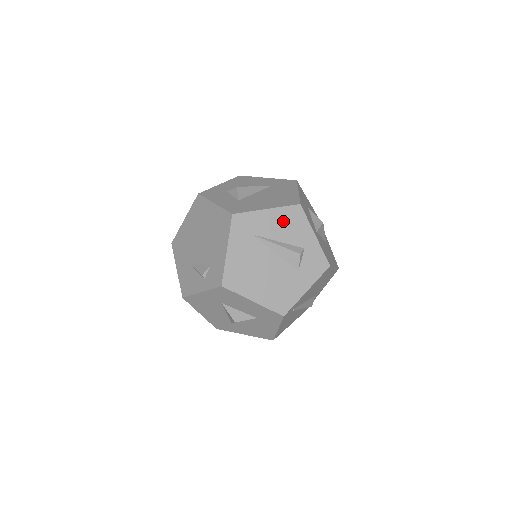
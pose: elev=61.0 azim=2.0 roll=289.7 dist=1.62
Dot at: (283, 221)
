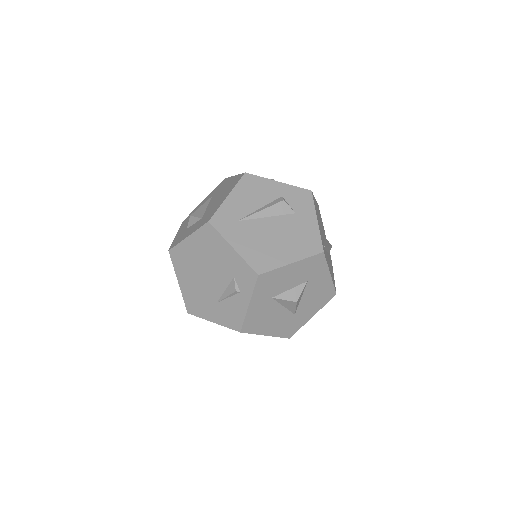
Dot at: (247, 193)
